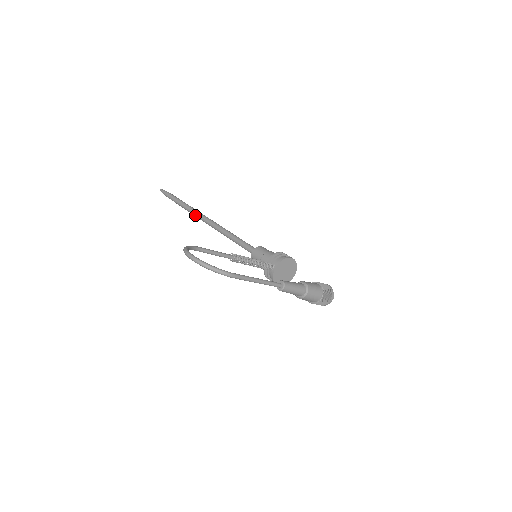
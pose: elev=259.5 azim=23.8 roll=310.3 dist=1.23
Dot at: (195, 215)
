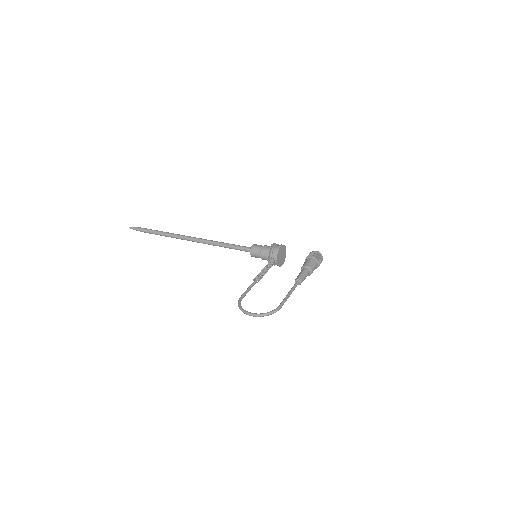
Dot at: occluded
